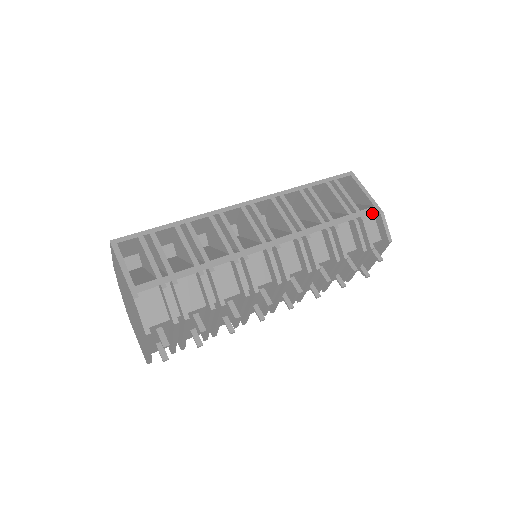
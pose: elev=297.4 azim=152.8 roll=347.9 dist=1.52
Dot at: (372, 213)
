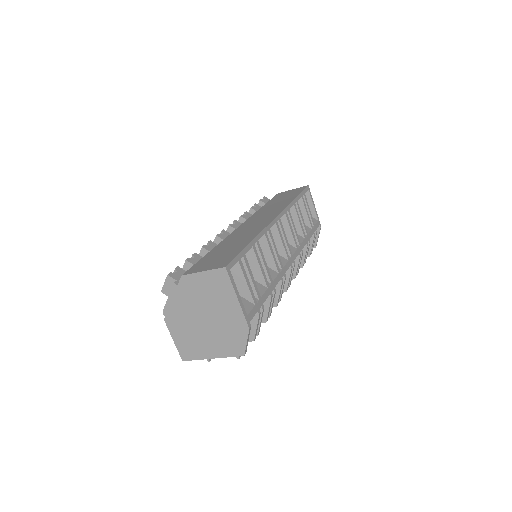
Dot at: occluded
